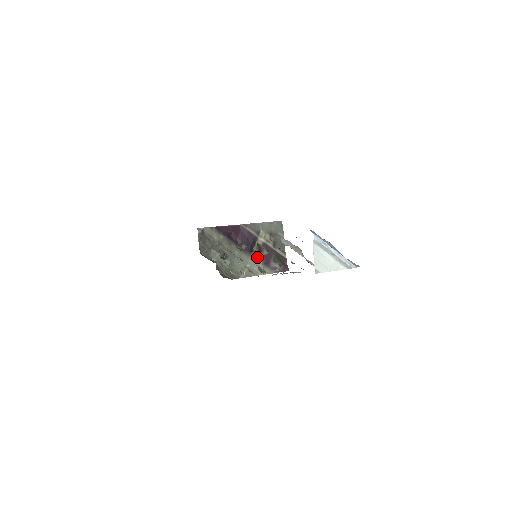
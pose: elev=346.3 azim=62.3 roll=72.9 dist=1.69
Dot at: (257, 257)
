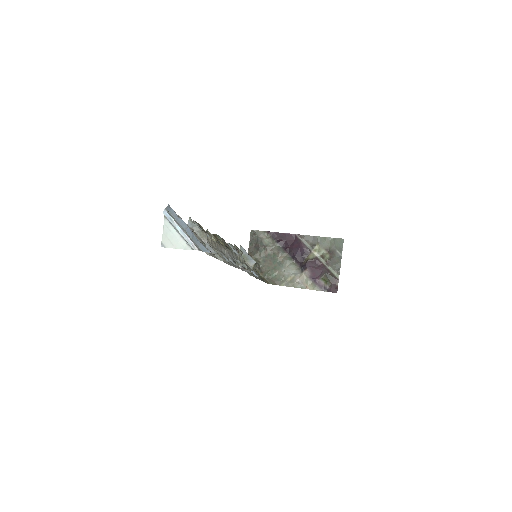
Dot at: (305, 270)
